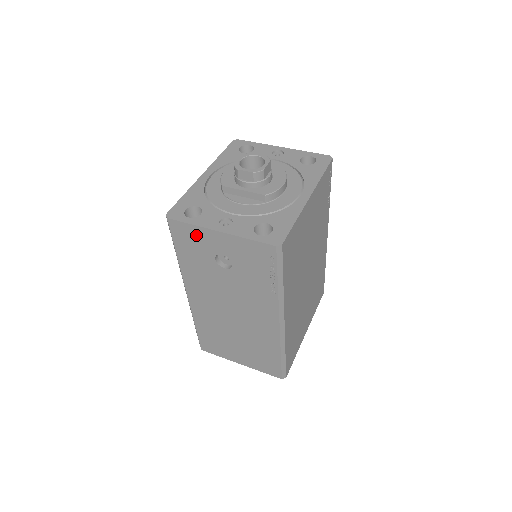
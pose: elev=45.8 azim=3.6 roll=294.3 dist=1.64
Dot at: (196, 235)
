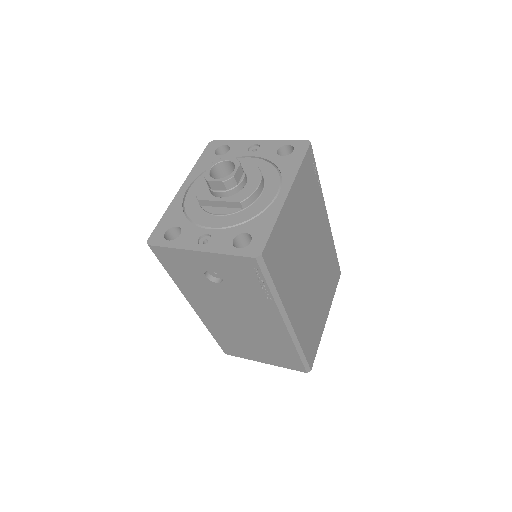
Dot at: (179, 257)
